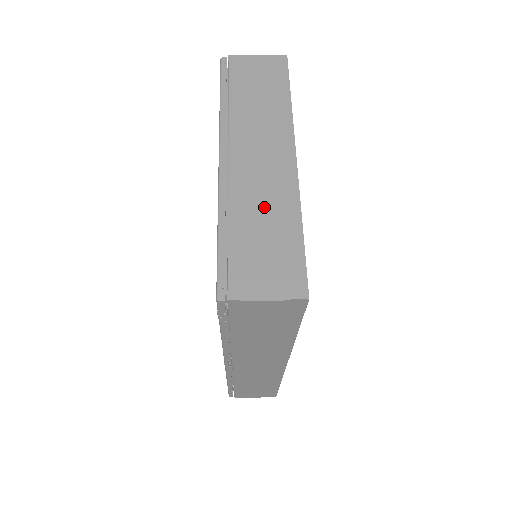
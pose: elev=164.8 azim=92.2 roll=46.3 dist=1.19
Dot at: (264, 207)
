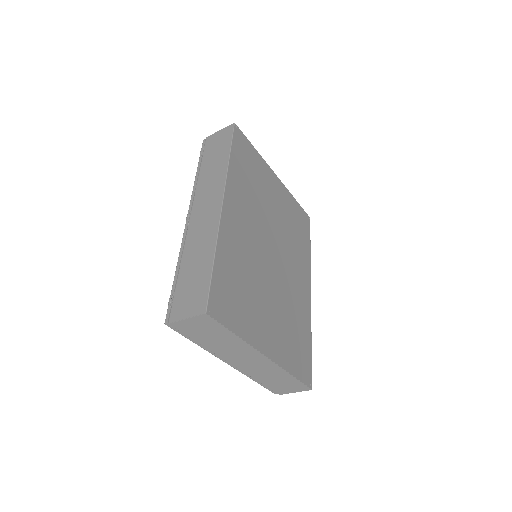
Dot at: occluded
